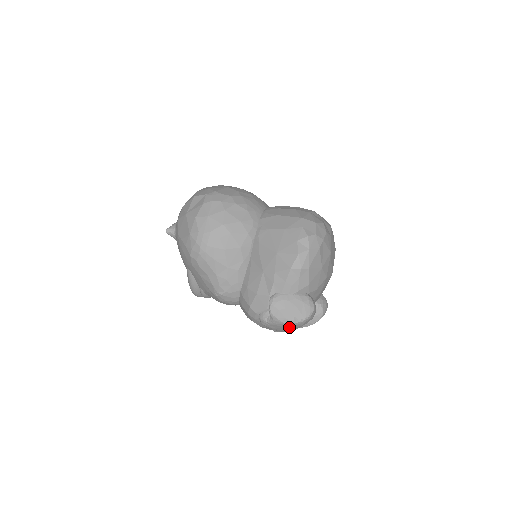
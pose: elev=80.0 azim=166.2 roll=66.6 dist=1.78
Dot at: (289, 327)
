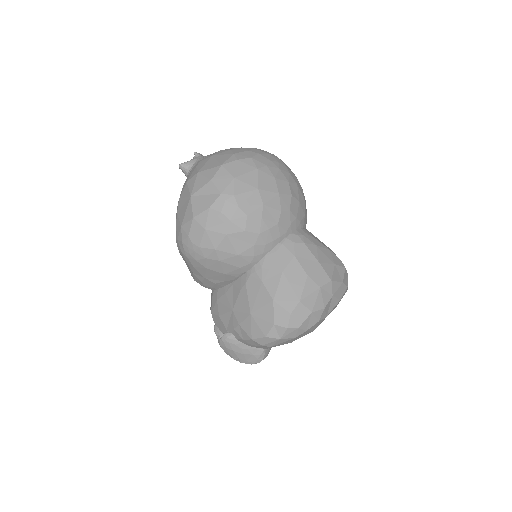
Dot at: occluded
